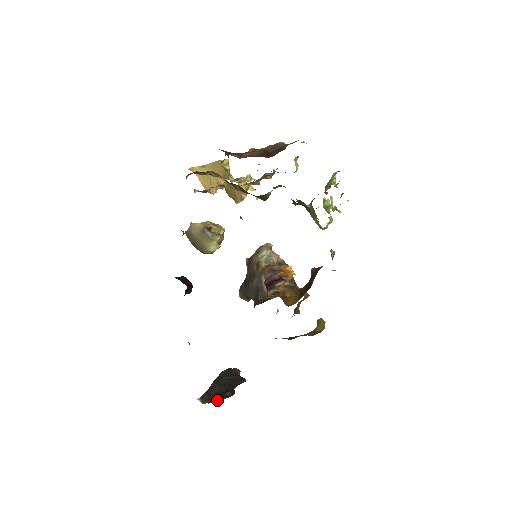
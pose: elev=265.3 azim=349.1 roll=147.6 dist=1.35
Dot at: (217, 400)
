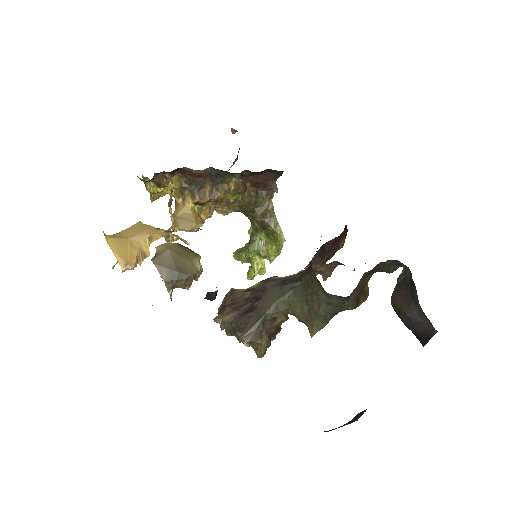
Dot at: (364, 411)
